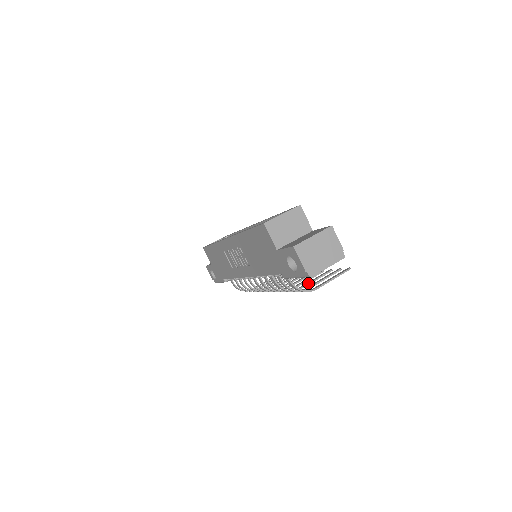
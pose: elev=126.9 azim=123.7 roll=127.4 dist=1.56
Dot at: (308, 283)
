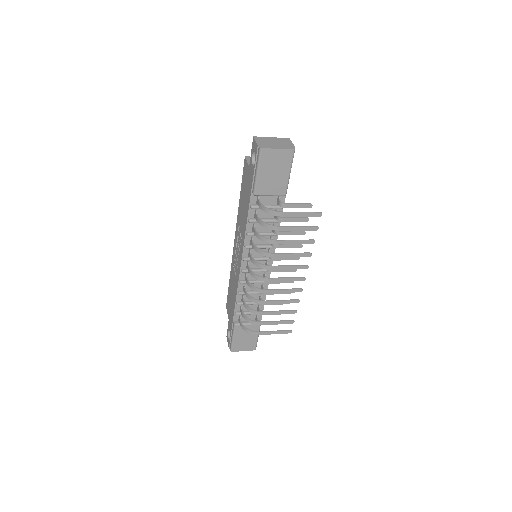
Dot at: (287, 240)
